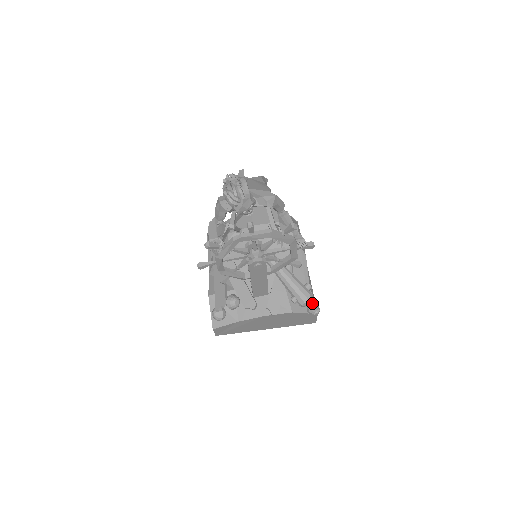
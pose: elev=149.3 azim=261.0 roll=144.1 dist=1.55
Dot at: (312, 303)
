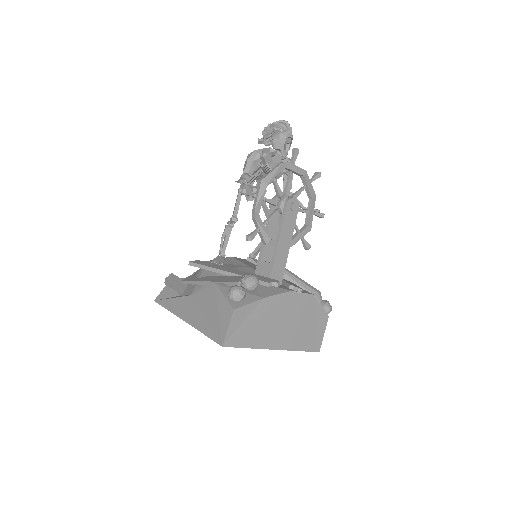
Dot at: (322, 300)
